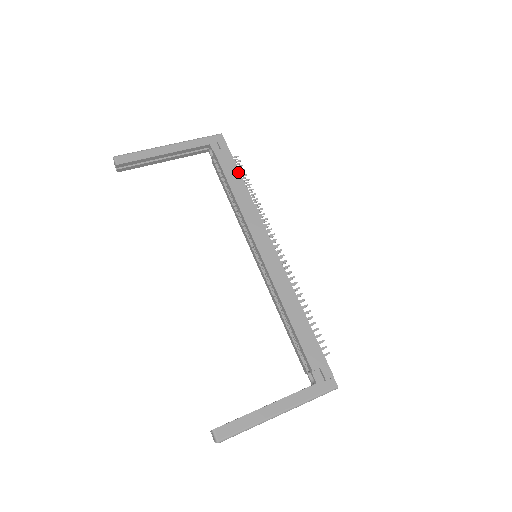
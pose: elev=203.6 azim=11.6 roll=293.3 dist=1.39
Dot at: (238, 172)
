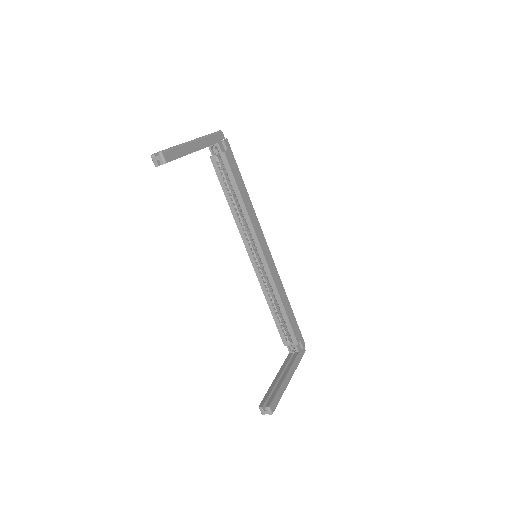
Dot at: (241, 176)
